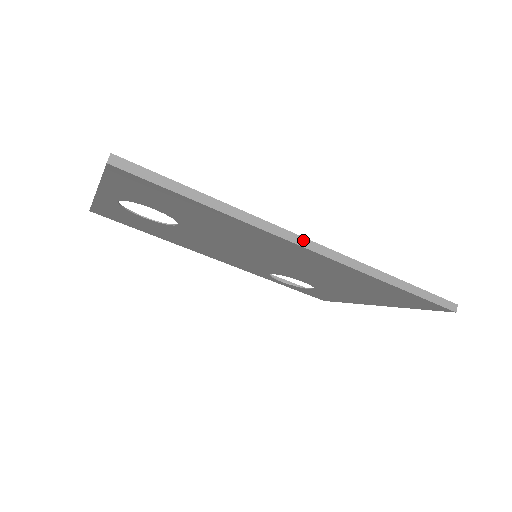
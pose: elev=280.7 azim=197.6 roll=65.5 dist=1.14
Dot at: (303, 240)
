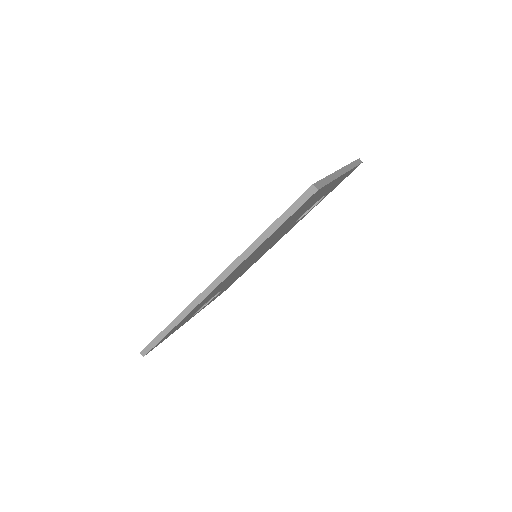
Dot at: (209, 288)
